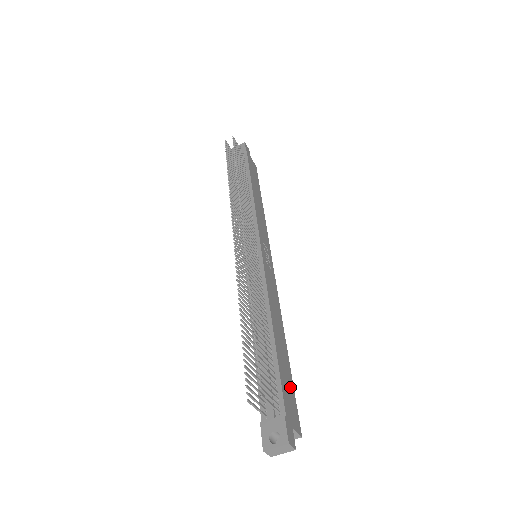
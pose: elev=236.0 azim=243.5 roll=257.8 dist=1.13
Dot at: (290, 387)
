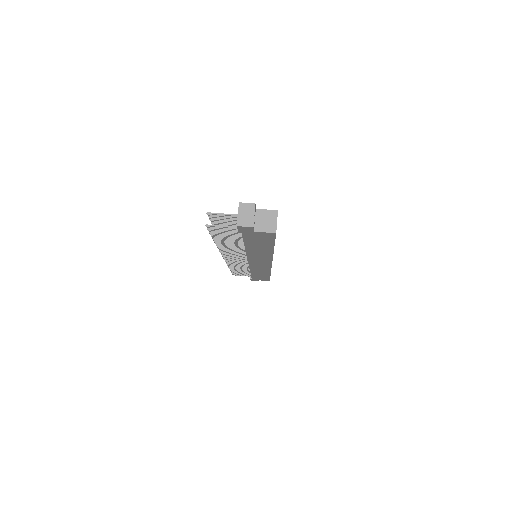
Dot at: occluded
